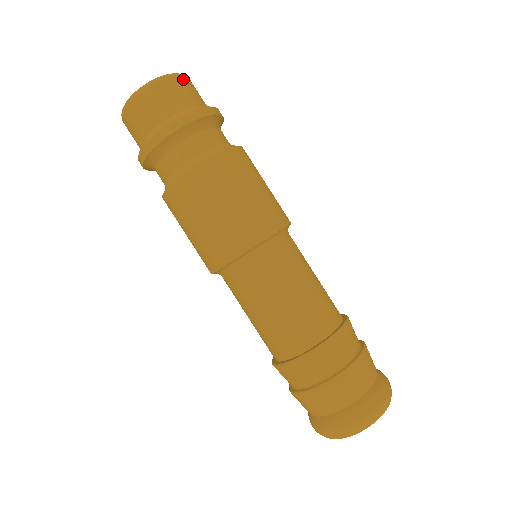
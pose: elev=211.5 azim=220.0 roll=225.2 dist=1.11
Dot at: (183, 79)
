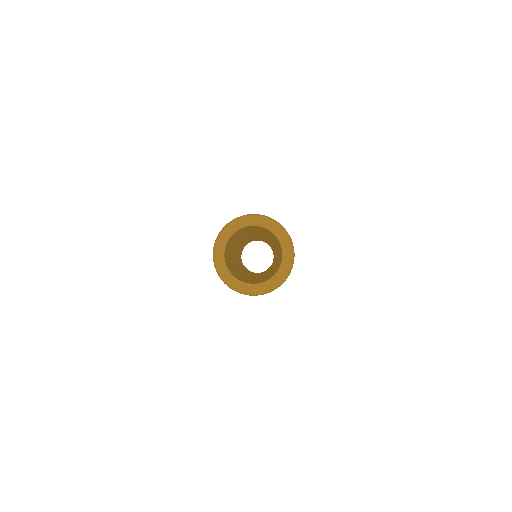
Dot at: occluded
